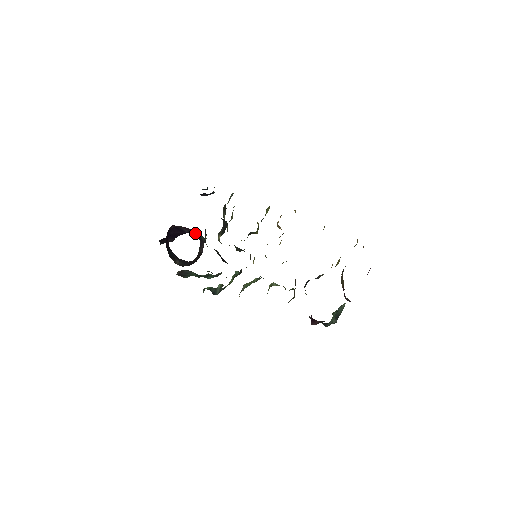
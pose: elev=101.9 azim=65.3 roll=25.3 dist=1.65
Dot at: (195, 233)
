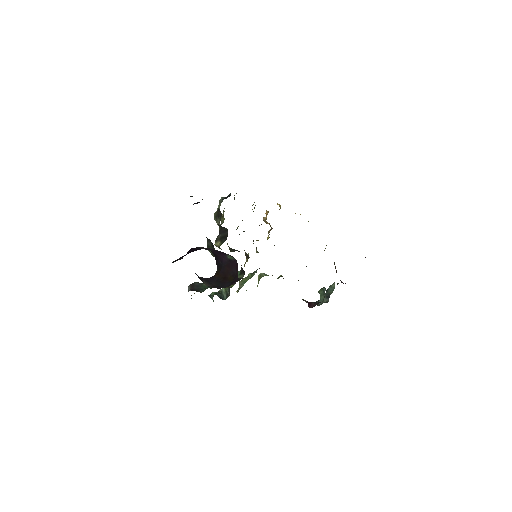
Dot at: (214, 251)
